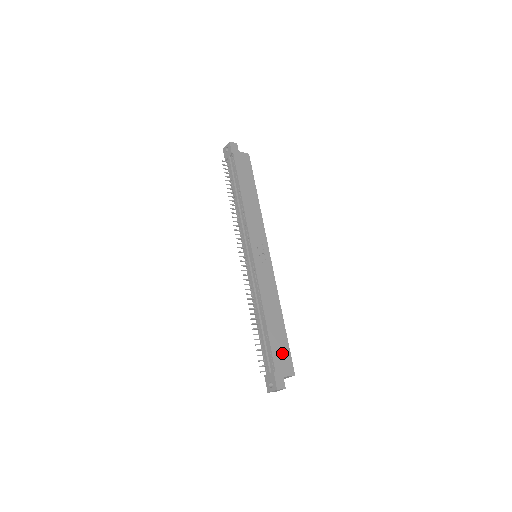
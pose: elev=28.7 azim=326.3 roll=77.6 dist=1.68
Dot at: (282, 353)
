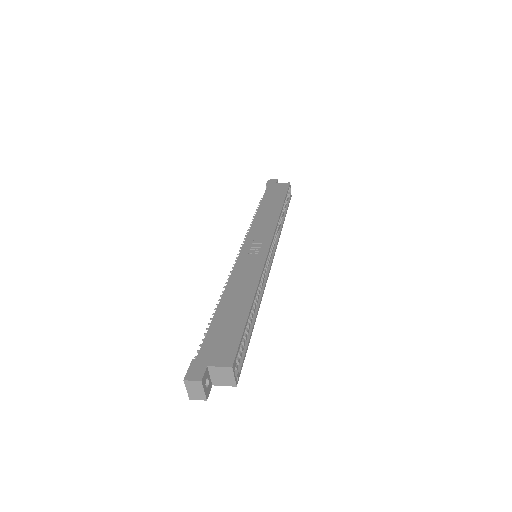
Dot at: (224, 339)
